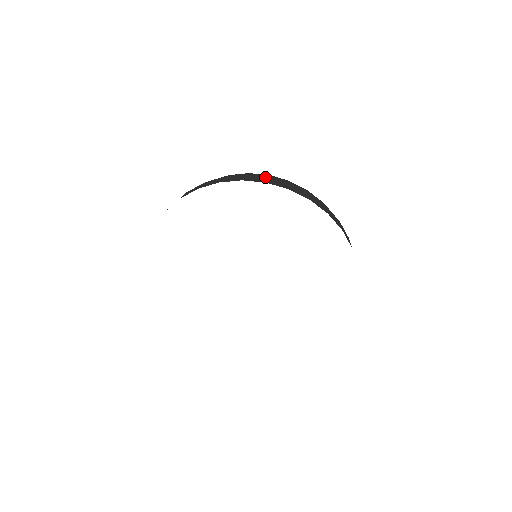
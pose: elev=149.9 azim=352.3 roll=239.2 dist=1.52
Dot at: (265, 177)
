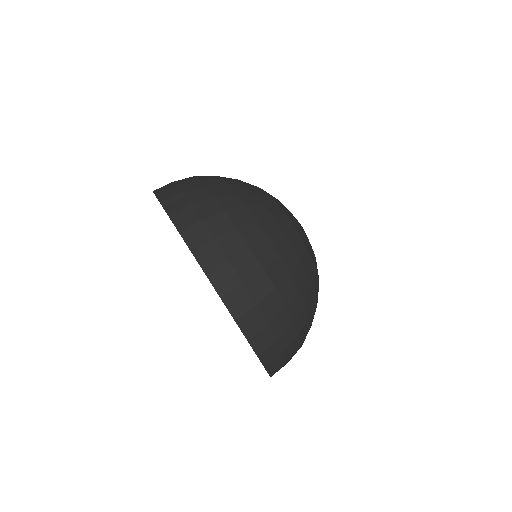
Dot at: (237, 284)
